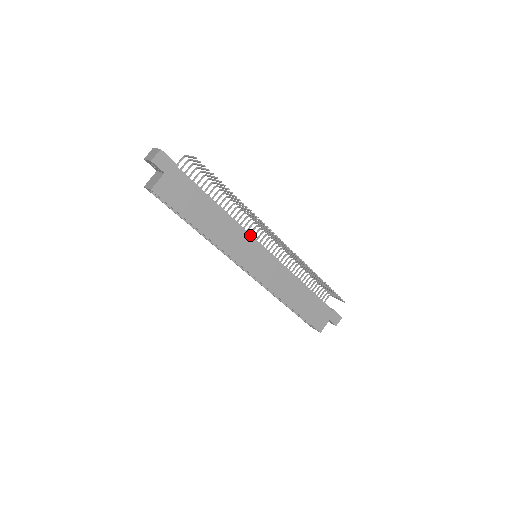
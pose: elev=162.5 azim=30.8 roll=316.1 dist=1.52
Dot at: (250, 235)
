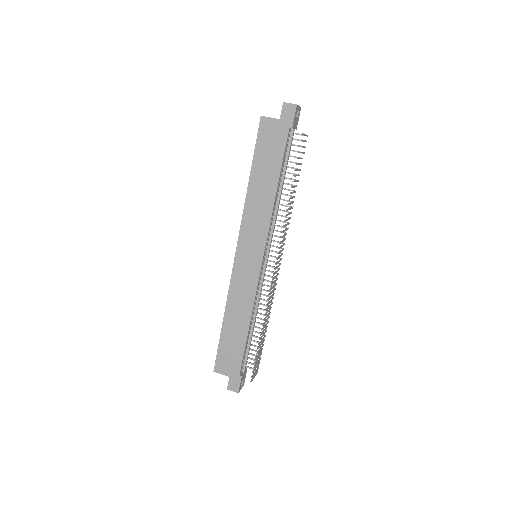
Dot at: (271, 238)
